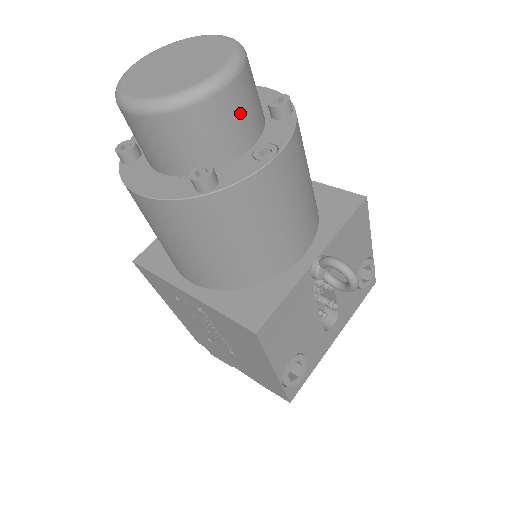
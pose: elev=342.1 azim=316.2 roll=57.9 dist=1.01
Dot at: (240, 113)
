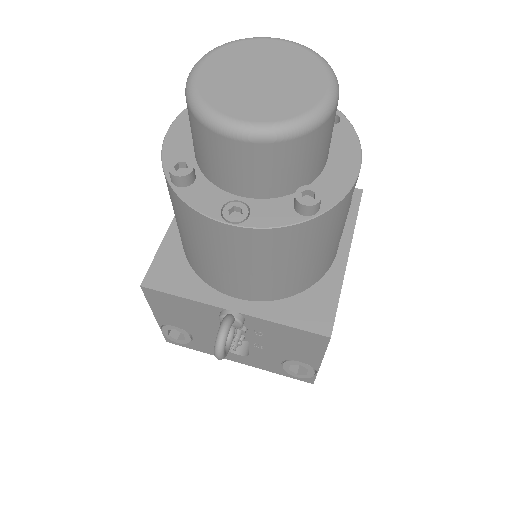
Dot at: (241, 167)
